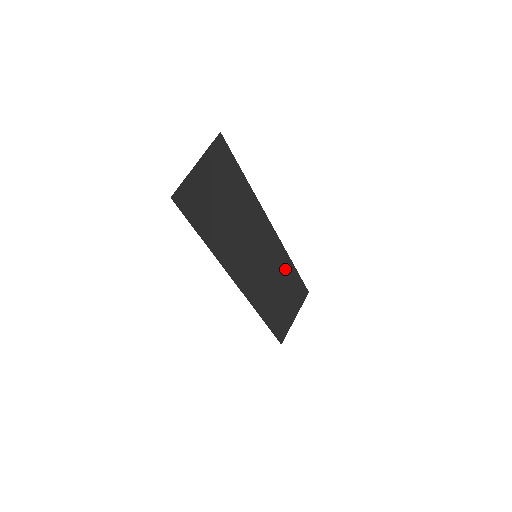
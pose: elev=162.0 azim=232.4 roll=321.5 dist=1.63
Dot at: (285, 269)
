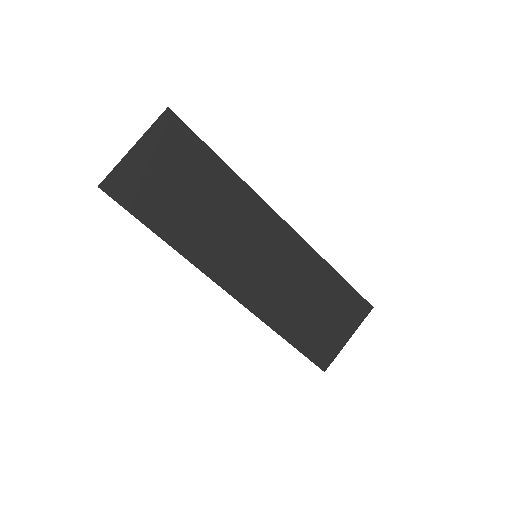
Dot at: (317, 274)
